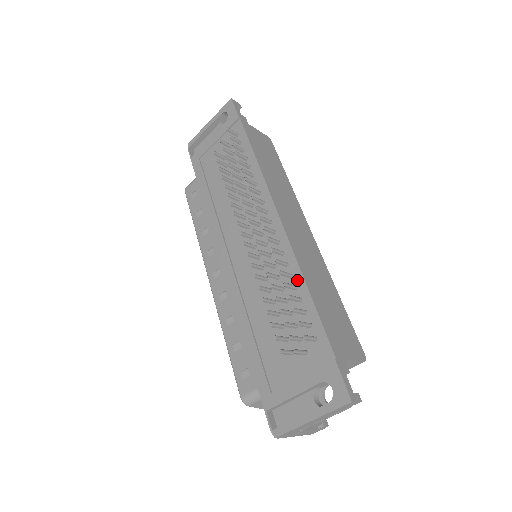
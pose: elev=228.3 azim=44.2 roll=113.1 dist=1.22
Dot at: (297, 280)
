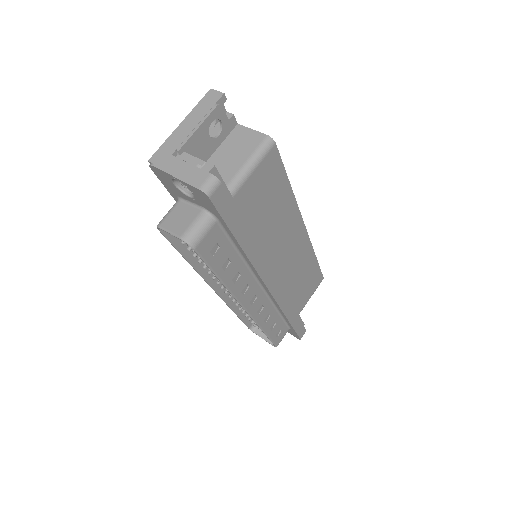
Dot at: occluded
